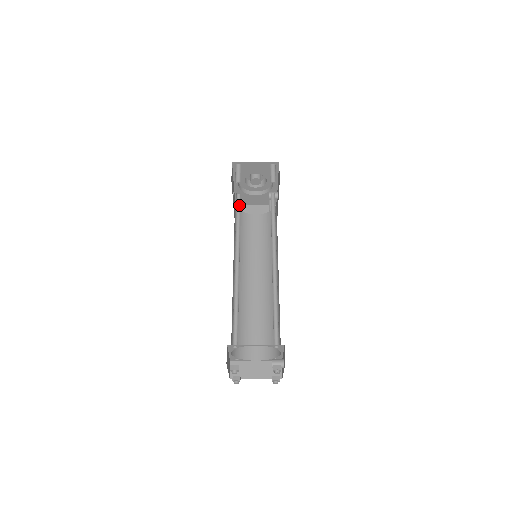
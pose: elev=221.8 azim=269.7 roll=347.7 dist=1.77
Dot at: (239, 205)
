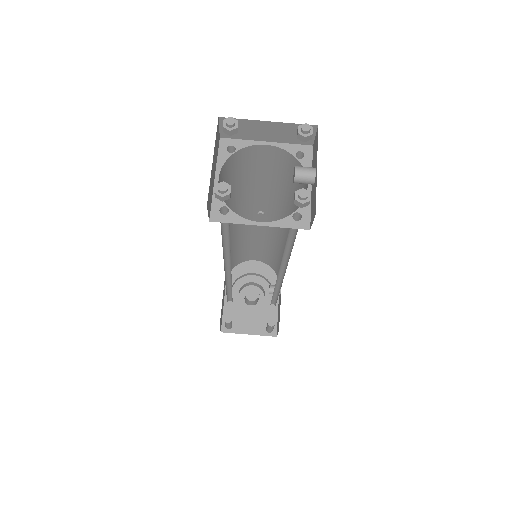
Dot at: (234, 259)
